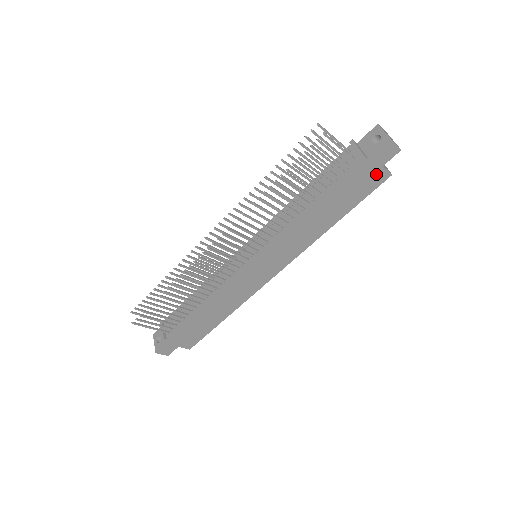
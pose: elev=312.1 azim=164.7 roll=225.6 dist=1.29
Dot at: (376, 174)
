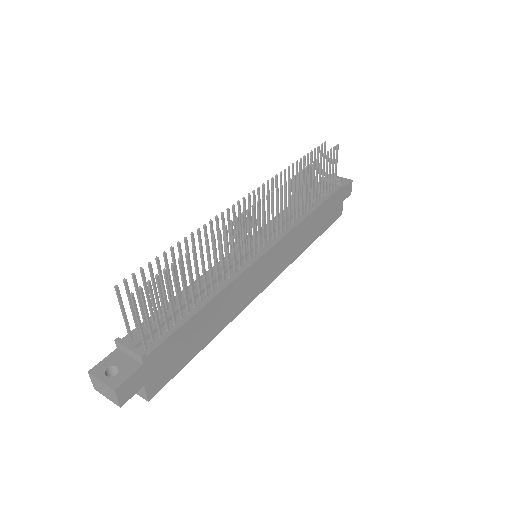
Dot at: (339, 206)
